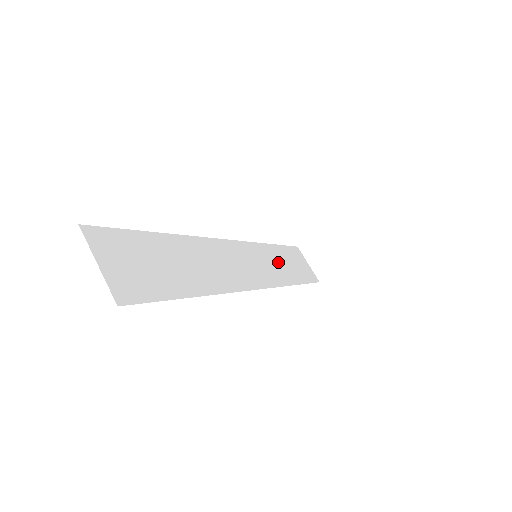
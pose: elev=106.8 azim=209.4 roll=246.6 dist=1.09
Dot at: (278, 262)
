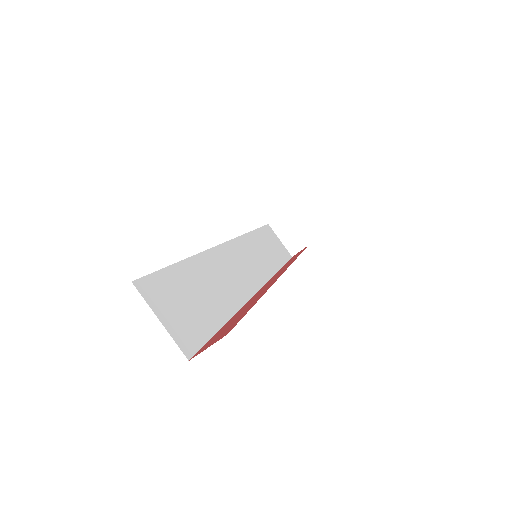
Dot at: (263, 249)
